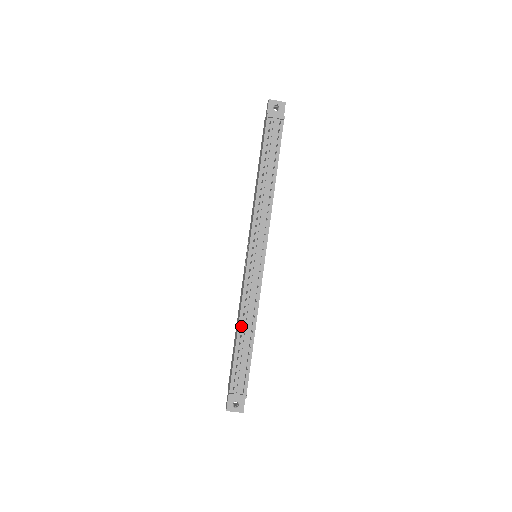
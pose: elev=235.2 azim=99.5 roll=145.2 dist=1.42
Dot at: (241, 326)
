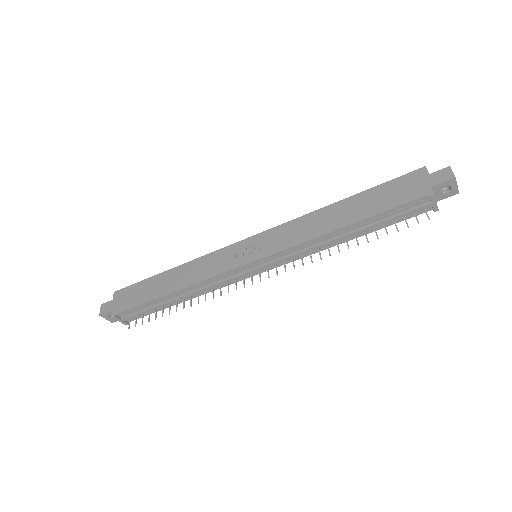
Dot at: (180, 292)
